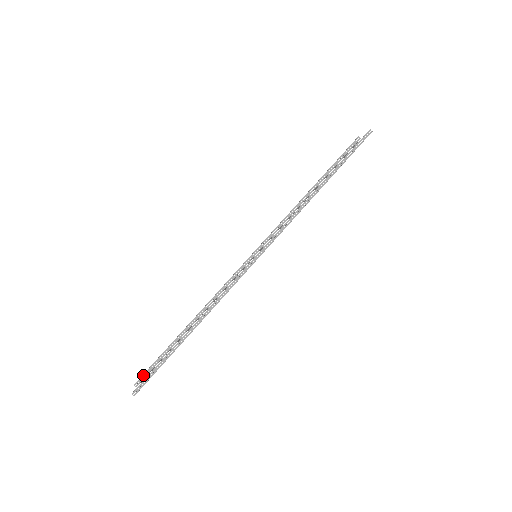
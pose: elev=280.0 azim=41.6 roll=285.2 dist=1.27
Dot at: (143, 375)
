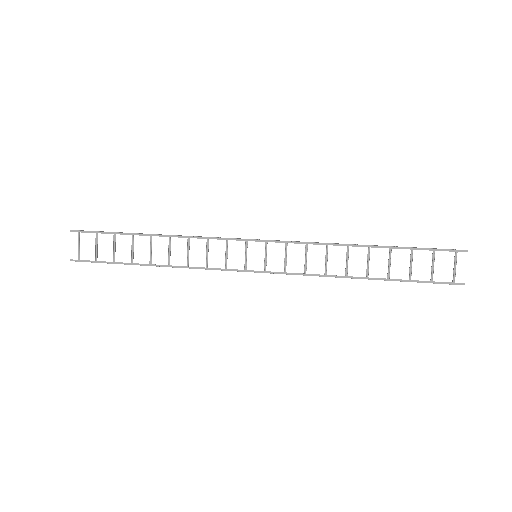
Dot at: occluded
